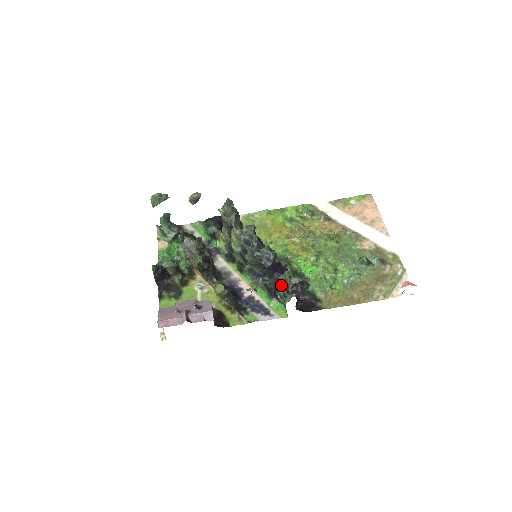
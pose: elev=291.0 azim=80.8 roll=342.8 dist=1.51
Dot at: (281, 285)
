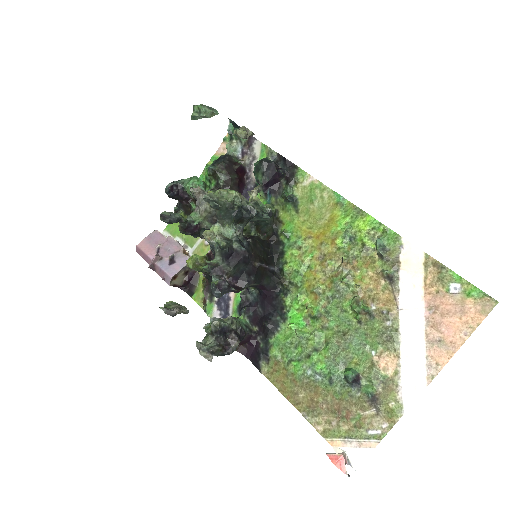
Dot at: occluded
